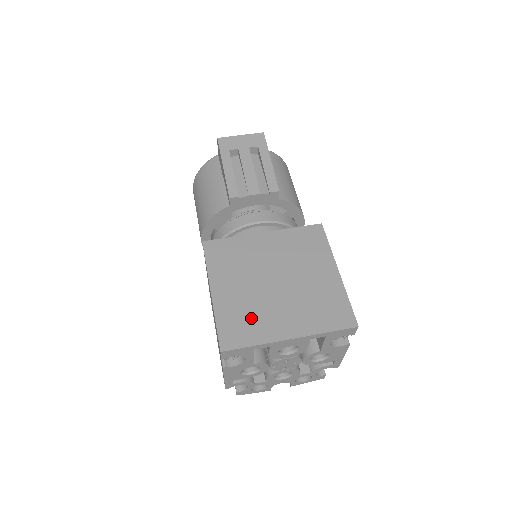
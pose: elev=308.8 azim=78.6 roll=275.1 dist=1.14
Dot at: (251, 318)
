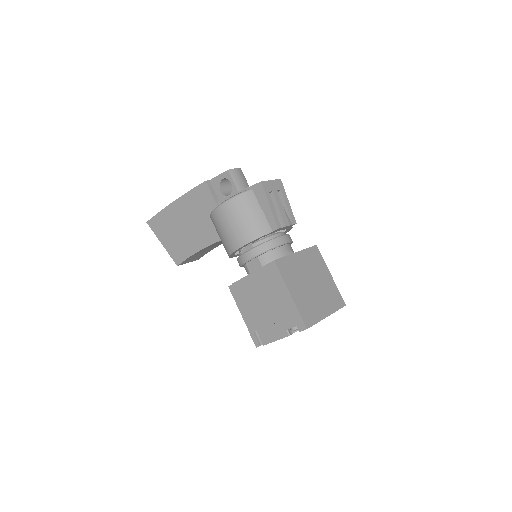
Dot at: (311, 307)
